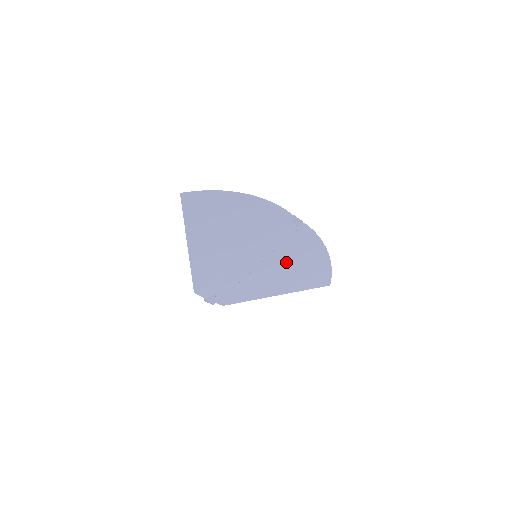
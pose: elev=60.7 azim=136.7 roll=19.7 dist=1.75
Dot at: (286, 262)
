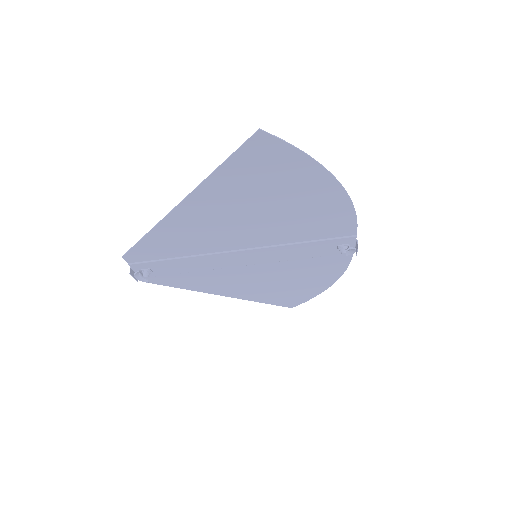
Dot at: (280, 275)
